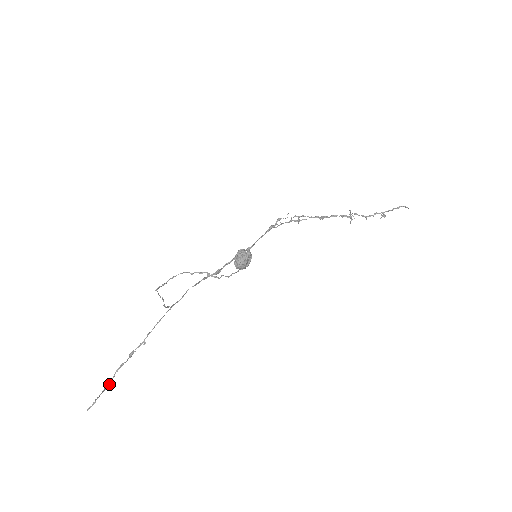
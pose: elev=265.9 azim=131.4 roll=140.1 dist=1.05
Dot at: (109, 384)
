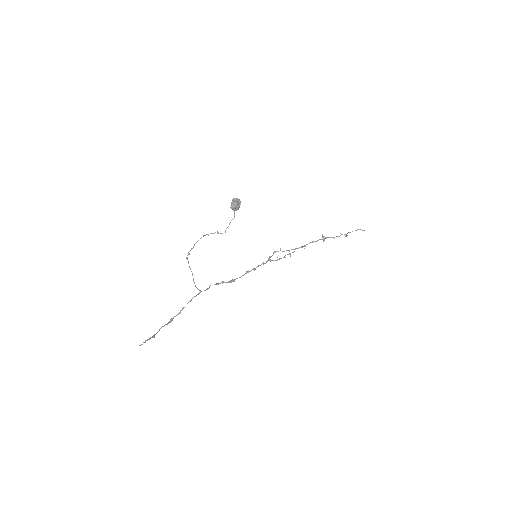
Dot at: occluded
